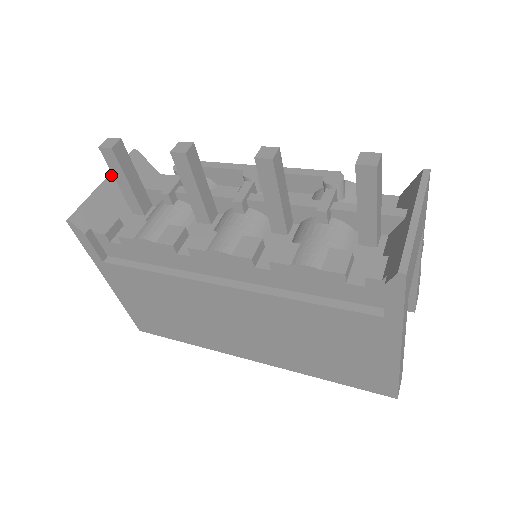
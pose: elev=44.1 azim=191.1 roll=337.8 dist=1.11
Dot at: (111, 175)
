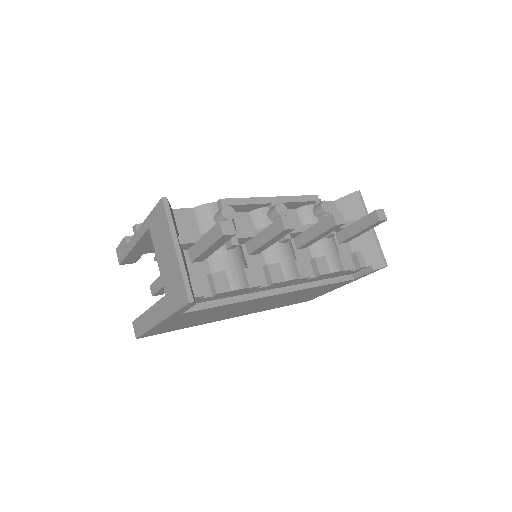
Dot at: (175, 237)
